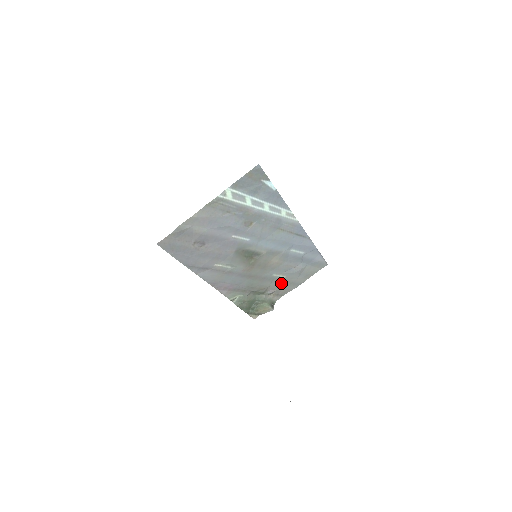
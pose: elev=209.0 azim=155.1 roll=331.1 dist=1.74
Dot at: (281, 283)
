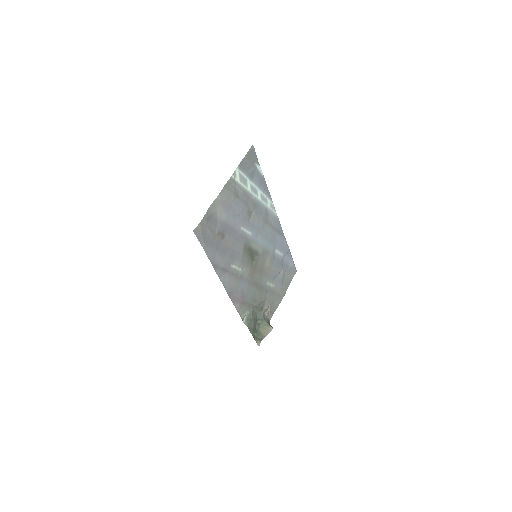
Dot at: (272, 295)
